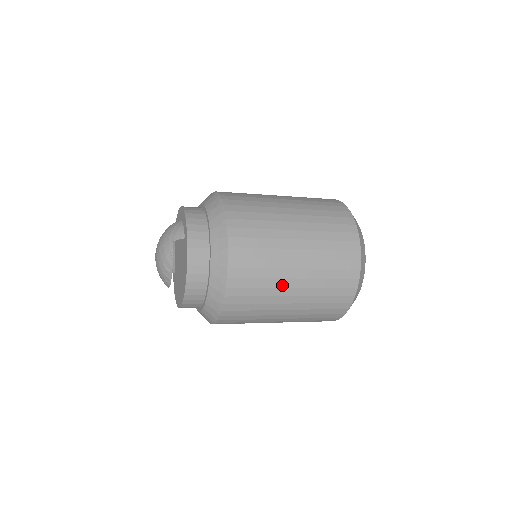
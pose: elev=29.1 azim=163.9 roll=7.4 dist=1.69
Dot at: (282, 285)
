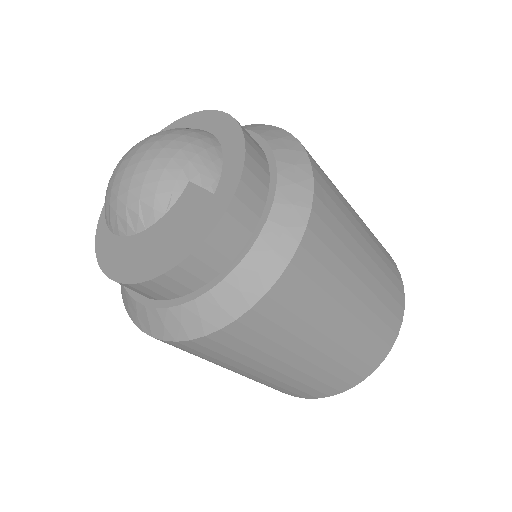
Dot at: (284, 358)
